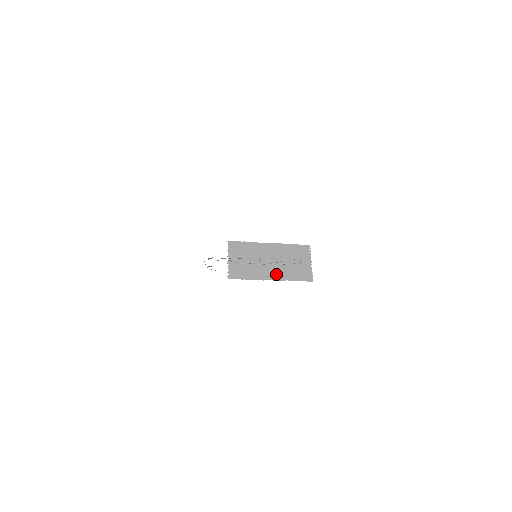
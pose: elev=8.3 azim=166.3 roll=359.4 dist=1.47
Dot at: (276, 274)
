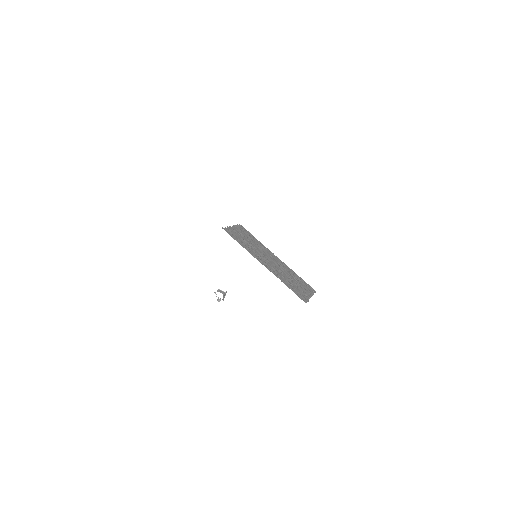
Dot at: (270, 268)
